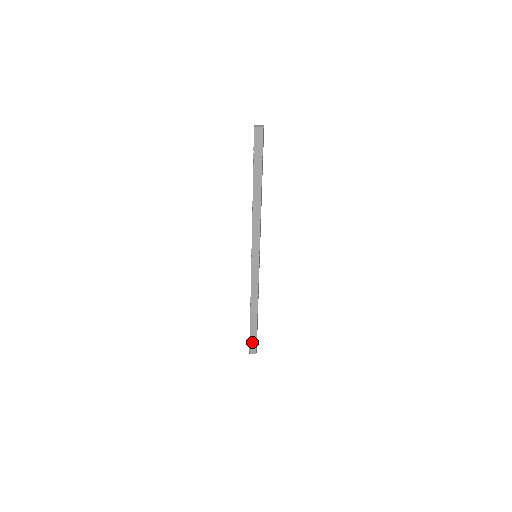
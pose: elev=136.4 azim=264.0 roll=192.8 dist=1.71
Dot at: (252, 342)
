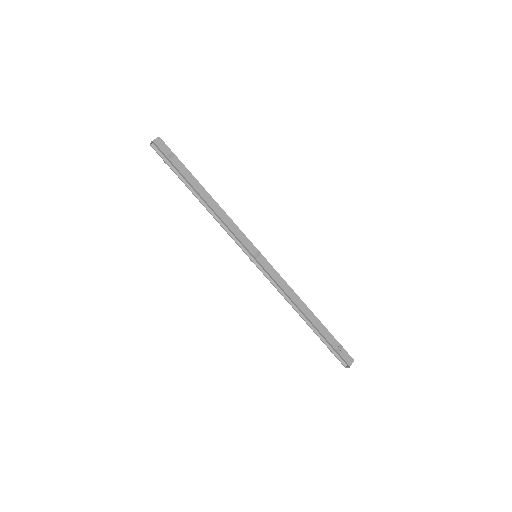
Dot at: (338, 349)
